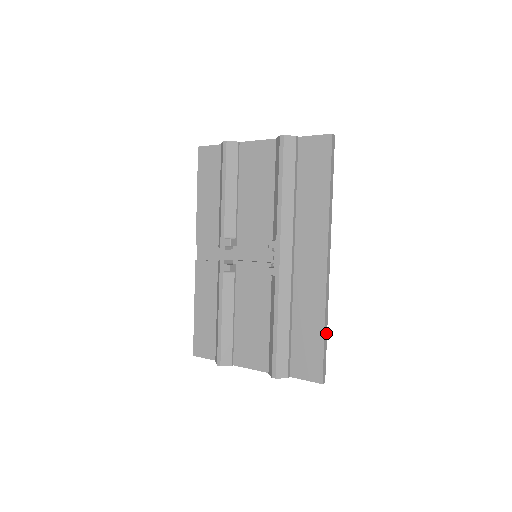
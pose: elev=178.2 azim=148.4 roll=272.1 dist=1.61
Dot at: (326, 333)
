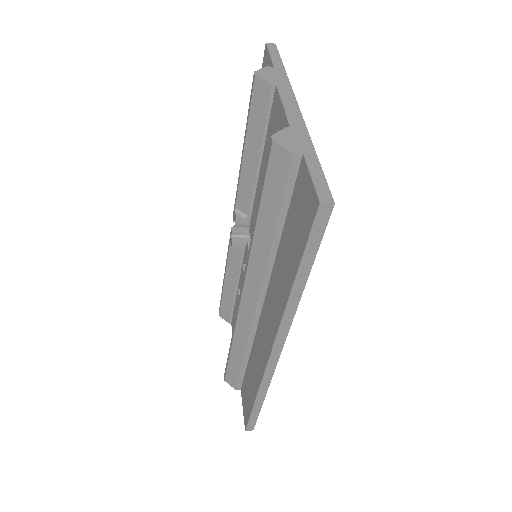
Dot at: (260, 403)
